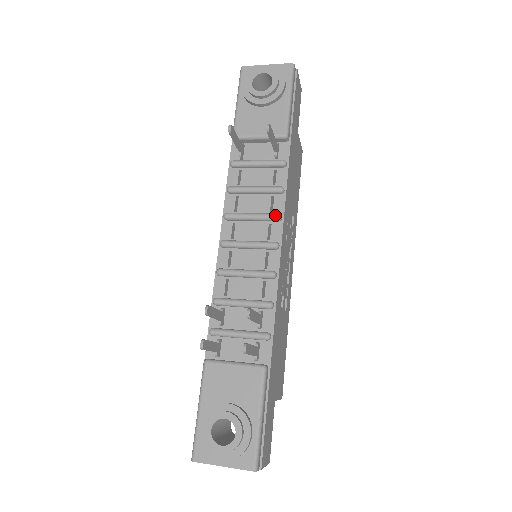
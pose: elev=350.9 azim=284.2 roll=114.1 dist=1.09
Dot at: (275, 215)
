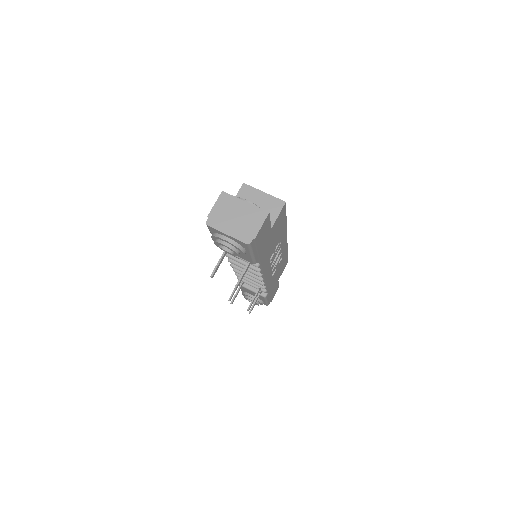
Dot at: occluded
